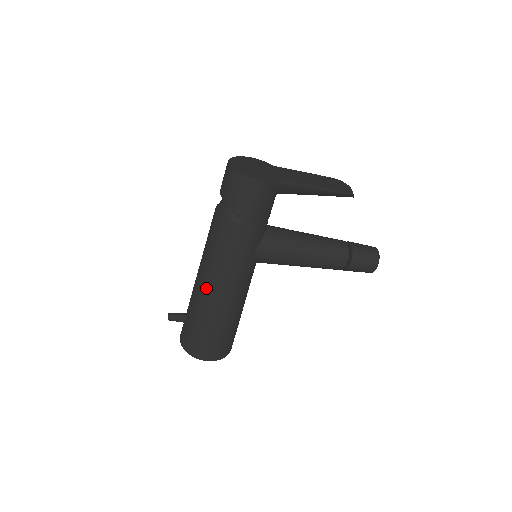
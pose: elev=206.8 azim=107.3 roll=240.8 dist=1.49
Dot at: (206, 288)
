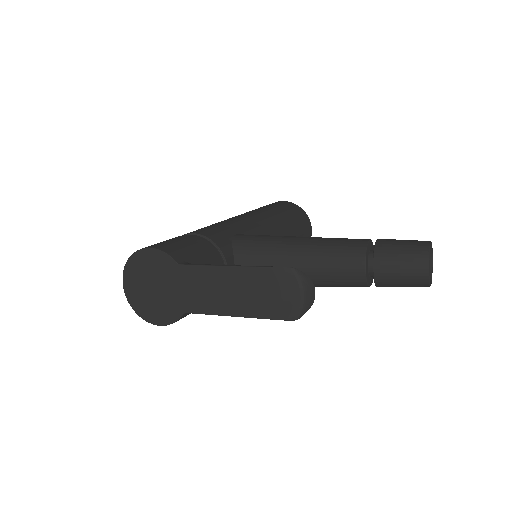
Dot at: occluded
